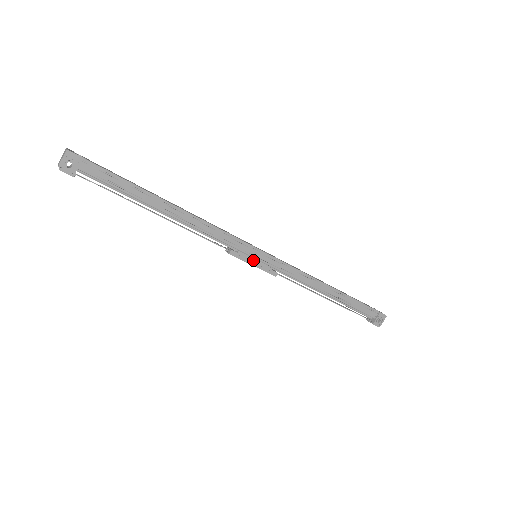
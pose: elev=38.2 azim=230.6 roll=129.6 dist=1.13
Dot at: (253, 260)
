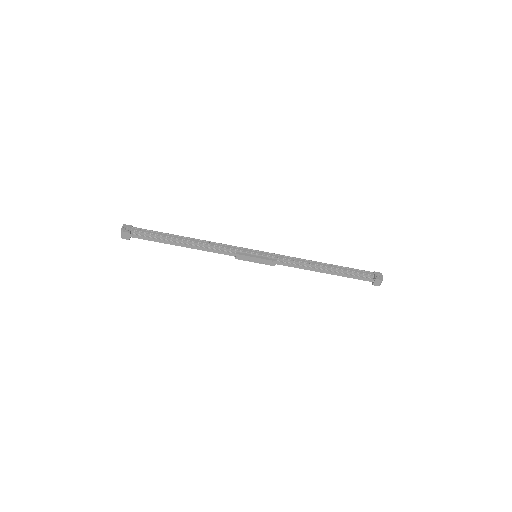
Dot at: (256, 260)
